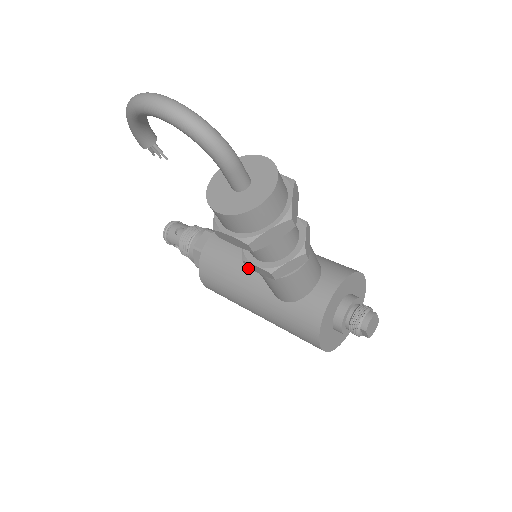
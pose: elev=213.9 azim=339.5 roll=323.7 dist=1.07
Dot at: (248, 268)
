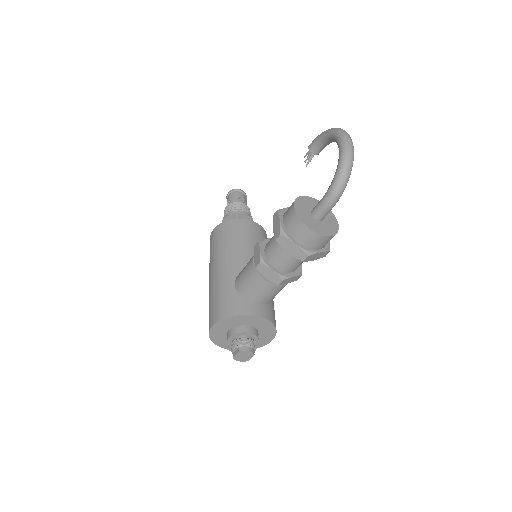
Dot at: (245, 254)
